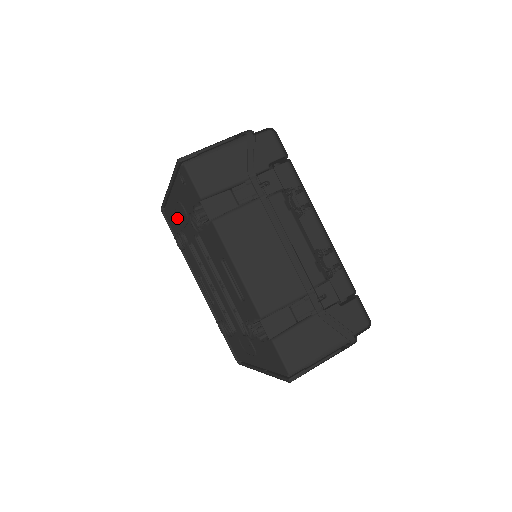
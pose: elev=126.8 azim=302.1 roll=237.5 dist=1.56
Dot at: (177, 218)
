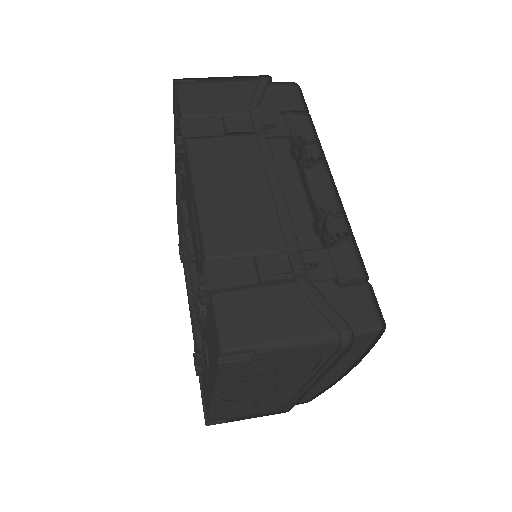
Dot at: (179, 203)
